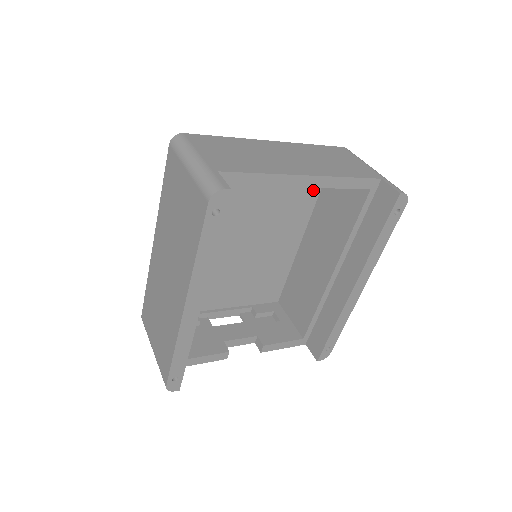
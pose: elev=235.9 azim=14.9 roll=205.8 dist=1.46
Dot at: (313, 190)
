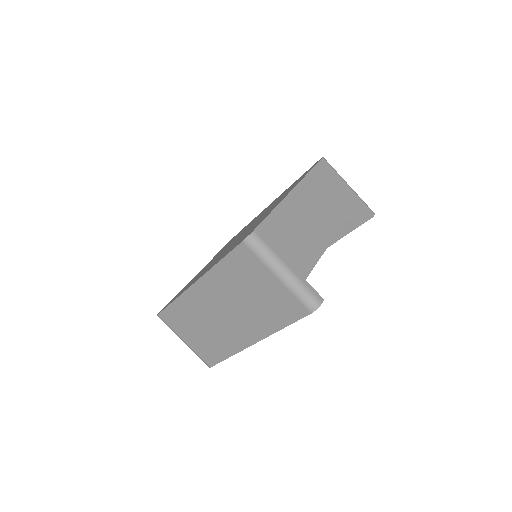
Dot at: occluded
